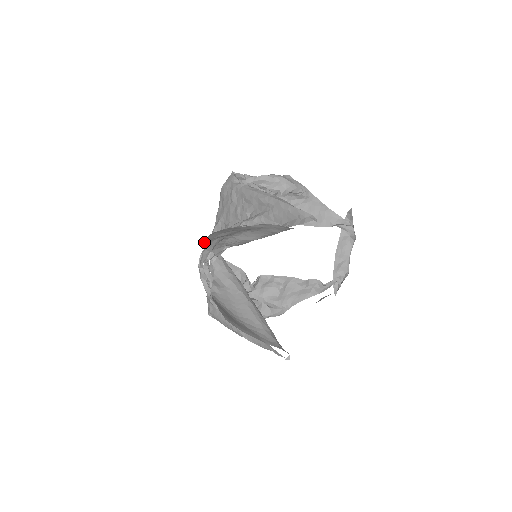
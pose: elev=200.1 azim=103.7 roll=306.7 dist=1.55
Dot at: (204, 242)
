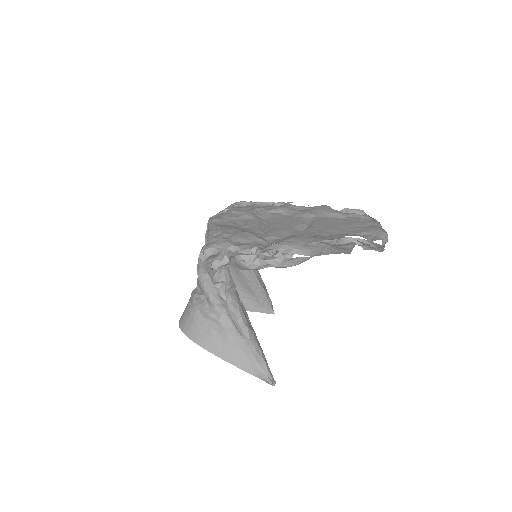
Dot at: (192, 318)
